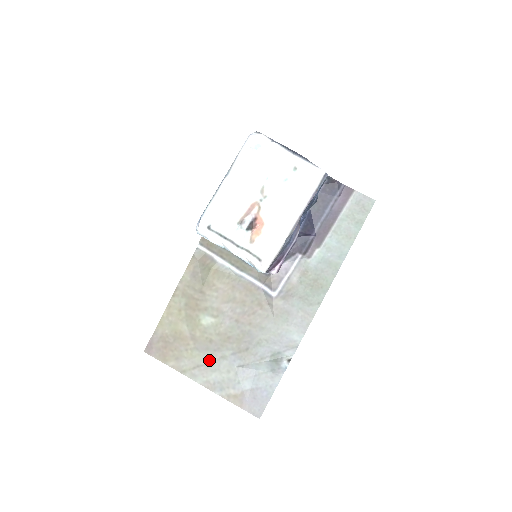
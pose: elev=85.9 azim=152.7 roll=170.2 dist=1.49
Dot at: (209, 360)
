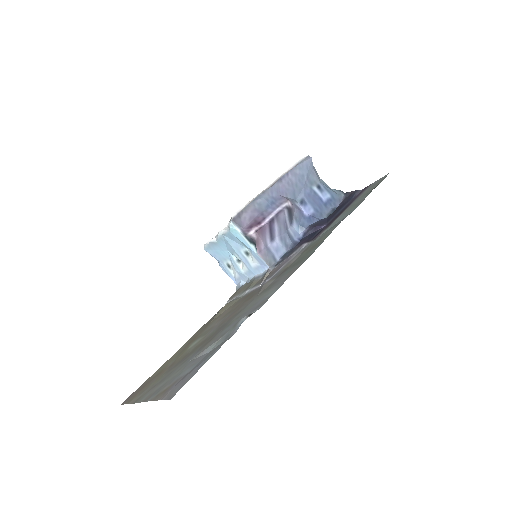
Dot at: (169, 374)
